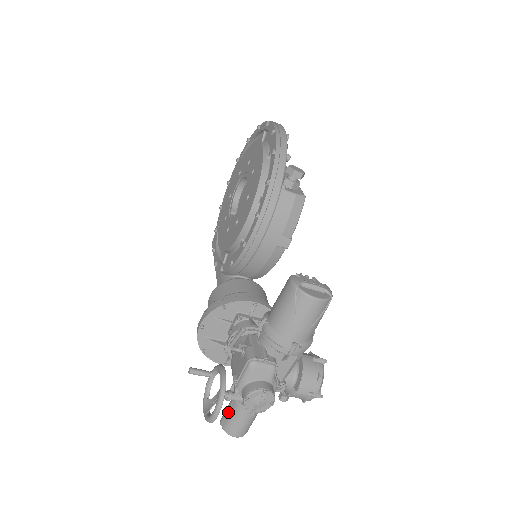
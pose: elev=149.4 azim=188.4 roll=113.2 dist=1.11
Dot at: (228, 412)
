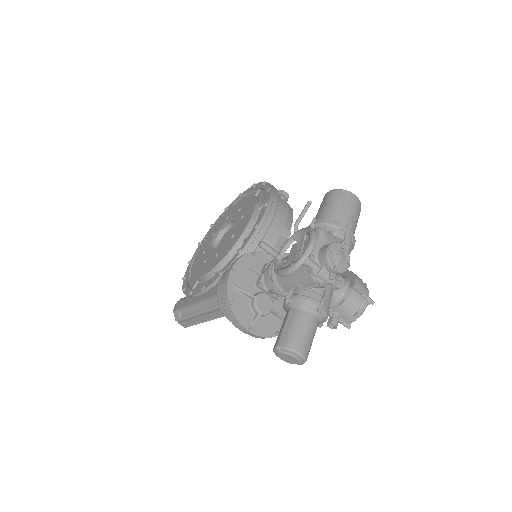
Dot at: (287, 325)
